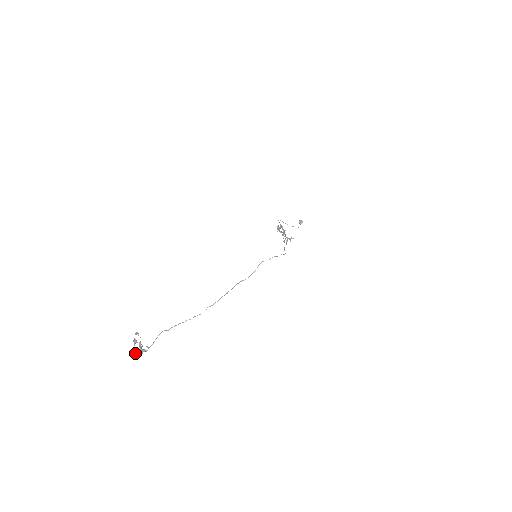
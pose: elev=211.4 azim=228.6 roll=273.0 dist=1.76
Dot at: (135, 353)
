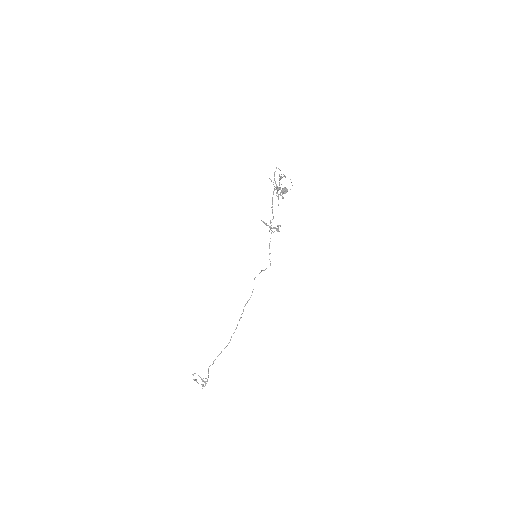
Dot at: occluded
